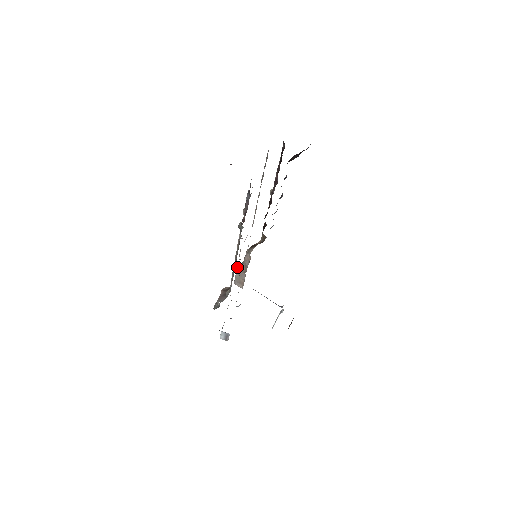
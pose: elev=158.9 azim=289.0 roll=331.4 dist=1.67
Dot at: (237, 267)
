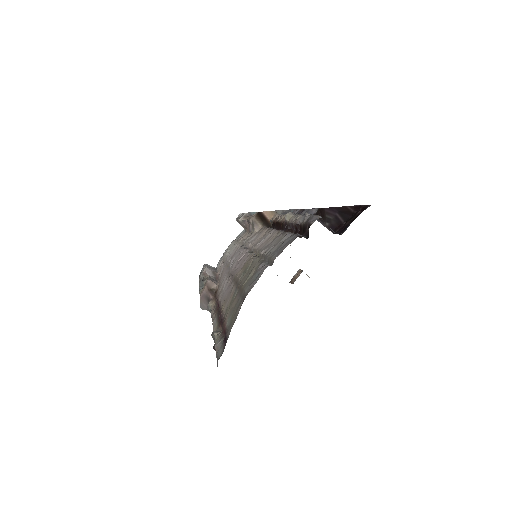
Dot at: (239, 219)
